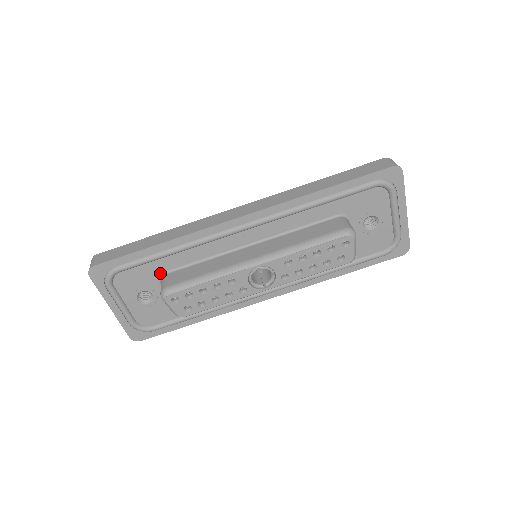
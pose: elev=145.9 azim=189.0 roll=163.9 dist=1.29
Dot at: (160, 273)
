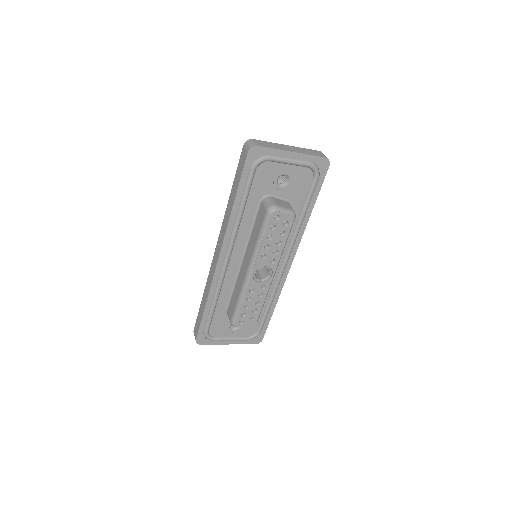
Dot at: (224, 313)
